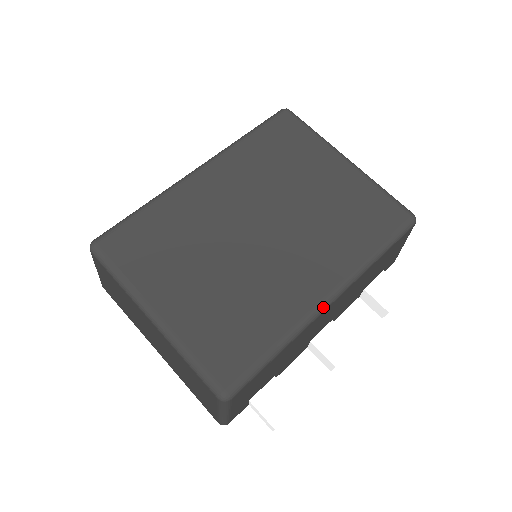
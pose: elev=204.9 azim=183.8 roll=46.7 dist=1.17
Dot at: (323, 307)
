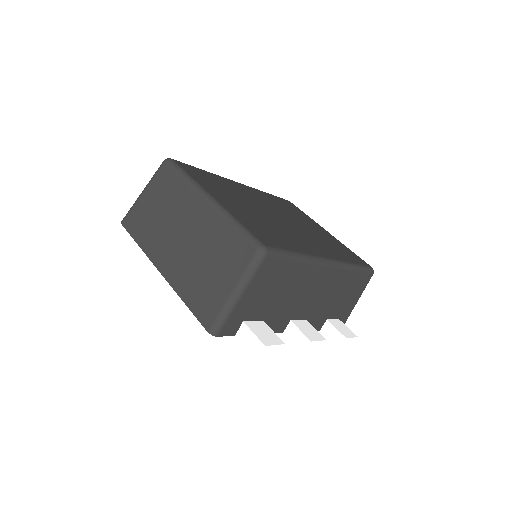
Dot at: (325, 262)
